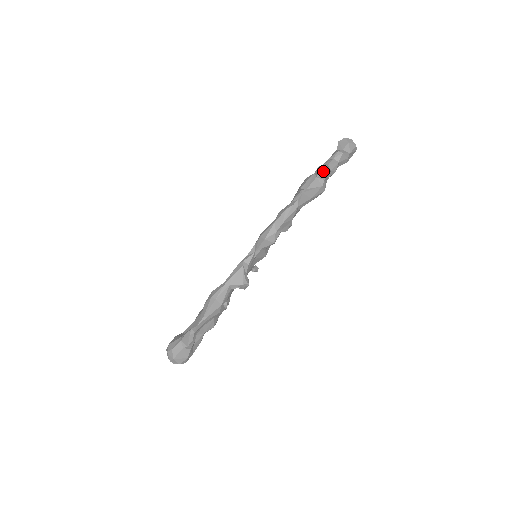
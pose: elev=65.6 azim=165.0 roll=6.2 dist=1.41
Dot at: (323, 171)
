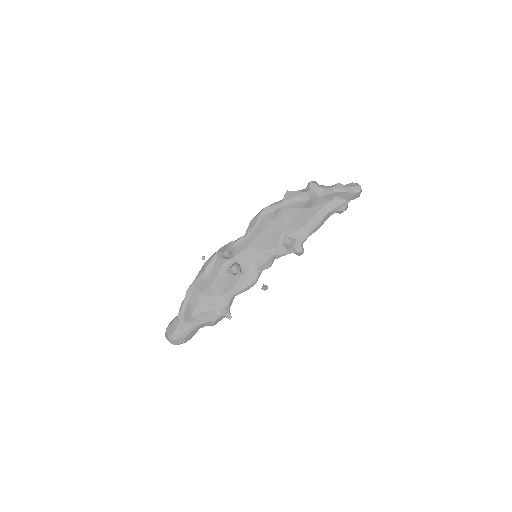
Dot at: (309, 183)
